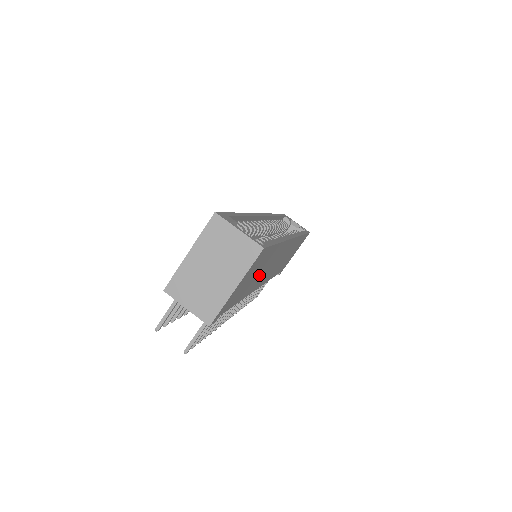
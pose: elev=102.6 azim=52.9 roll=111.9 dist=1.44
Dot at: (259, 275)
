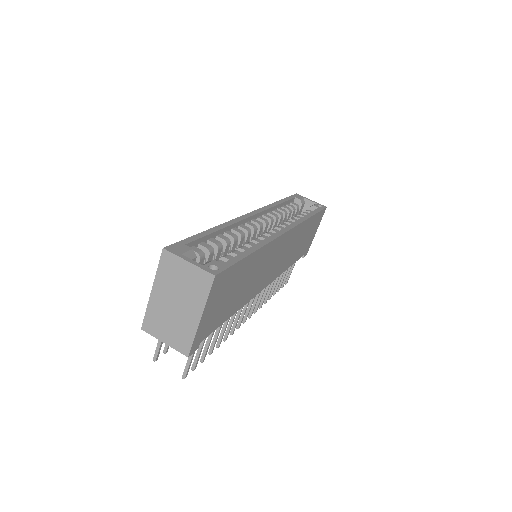
Dot at: (247, 284)
